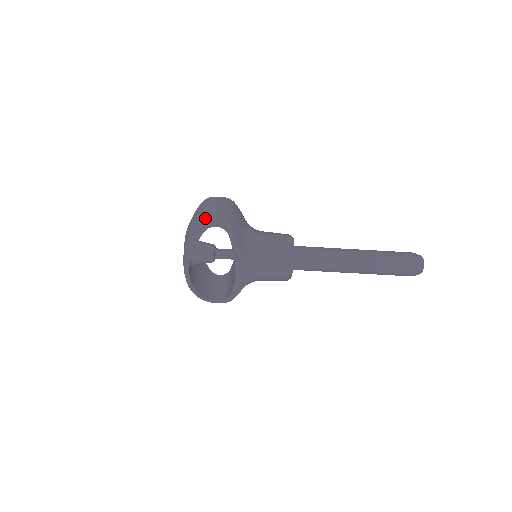
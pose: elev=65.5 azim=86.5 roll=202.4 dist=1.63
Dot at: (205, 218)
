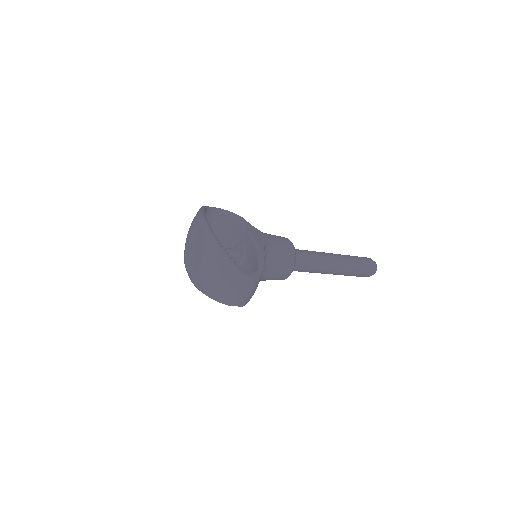
Dot at: (229, 301)
